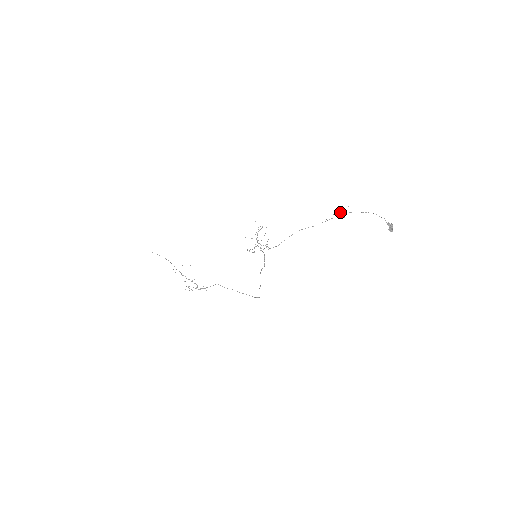
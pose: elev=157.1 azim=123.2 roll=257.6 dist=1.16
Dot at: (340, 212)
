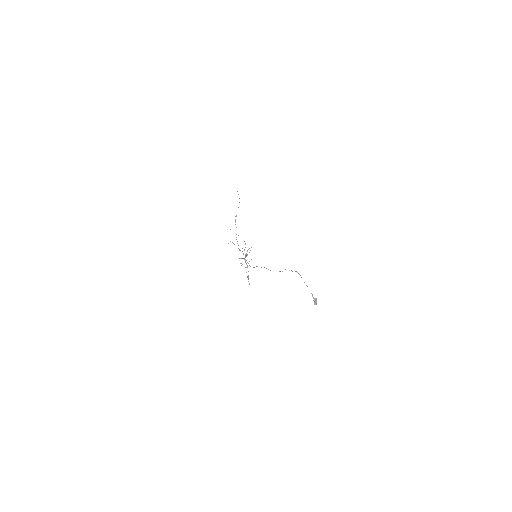
Dot at: occluded
